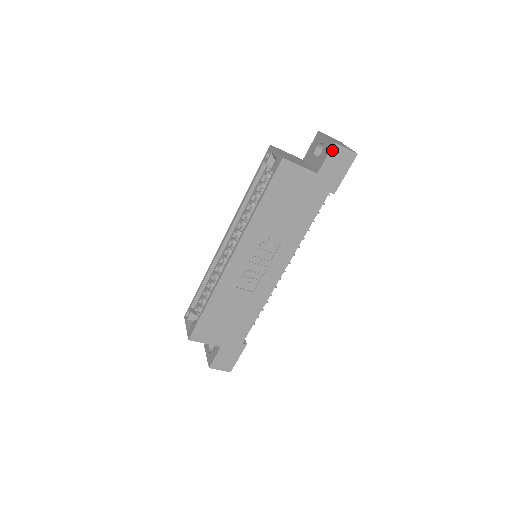
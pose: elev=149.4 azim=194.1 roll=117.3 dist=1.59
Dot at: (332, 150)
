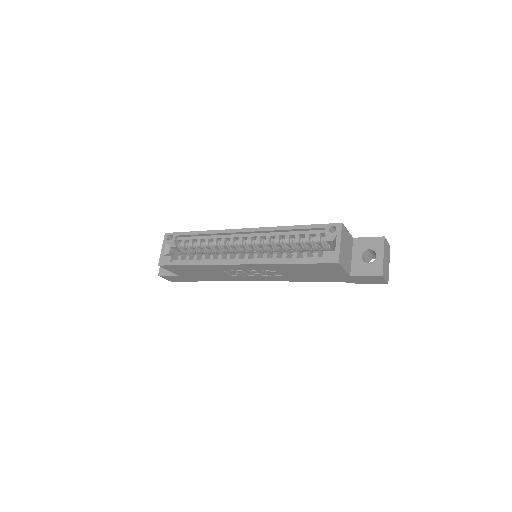
Dot at: (375, 276)
